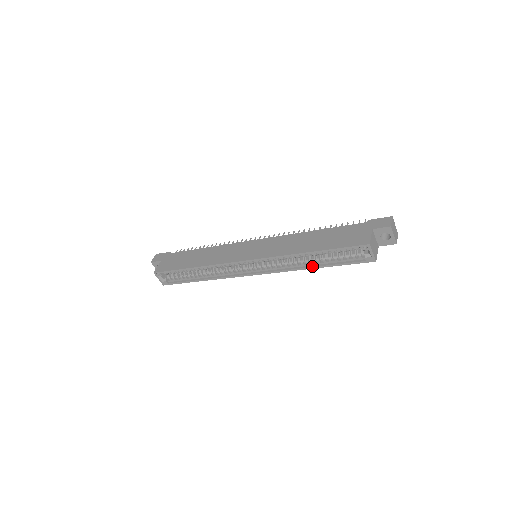
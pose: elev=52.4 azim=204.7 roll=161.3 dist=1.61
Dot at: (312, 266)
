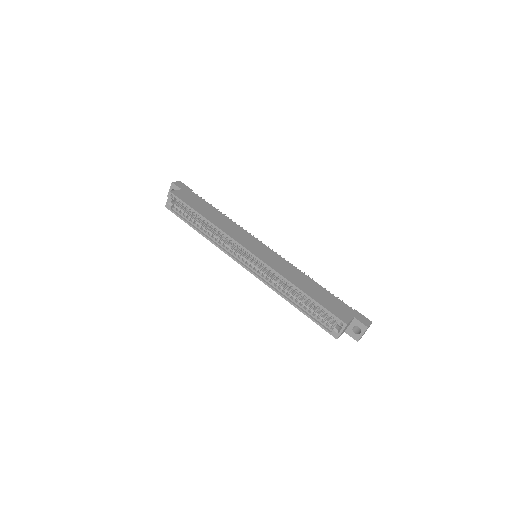
Dot at: (291, 301)
